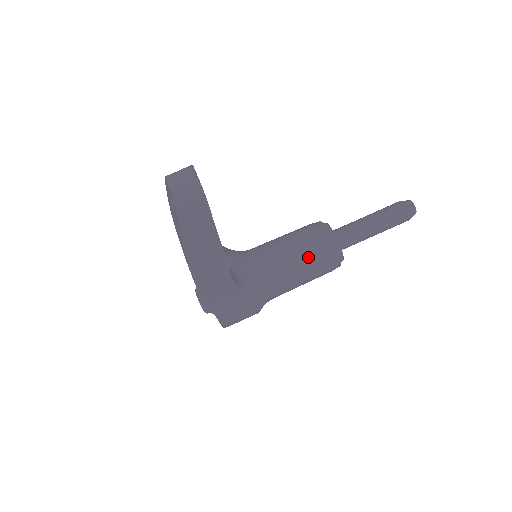
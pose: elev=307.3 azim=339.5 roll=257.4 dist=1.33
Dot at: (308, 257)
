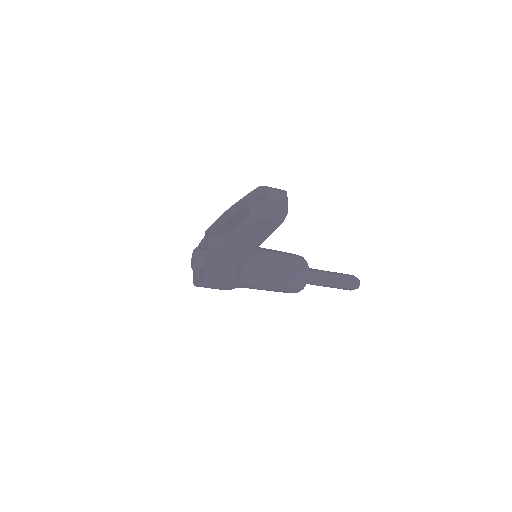
Dot at: (285, 278)
